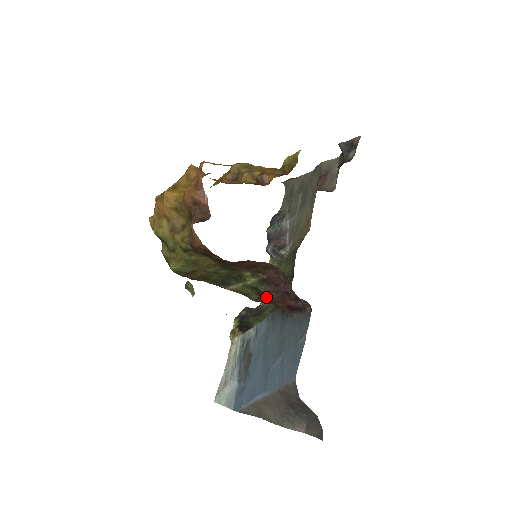
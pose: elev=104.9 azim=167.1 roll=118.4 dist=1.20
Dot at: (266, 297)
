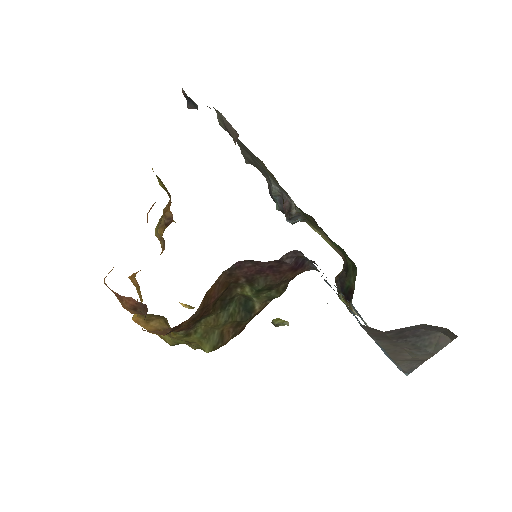
Dot at: (274, 285)
